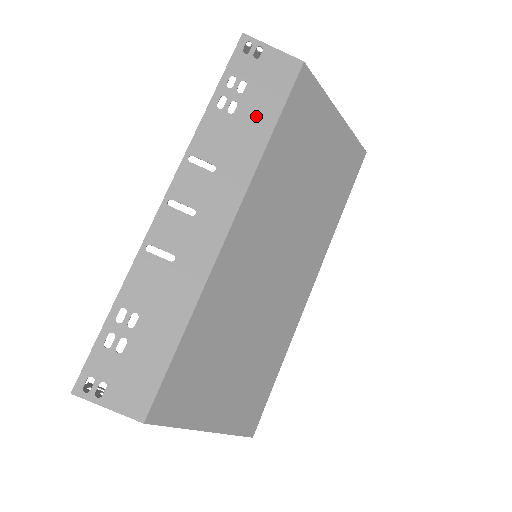
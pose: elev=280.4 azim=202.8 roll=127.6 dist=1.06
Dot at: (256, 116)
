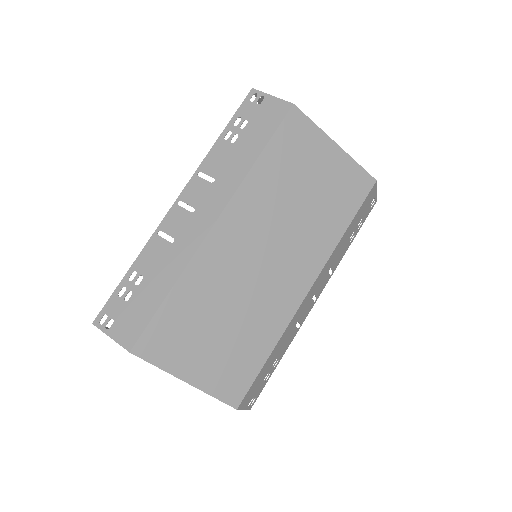
Dot at: (250, 144)
